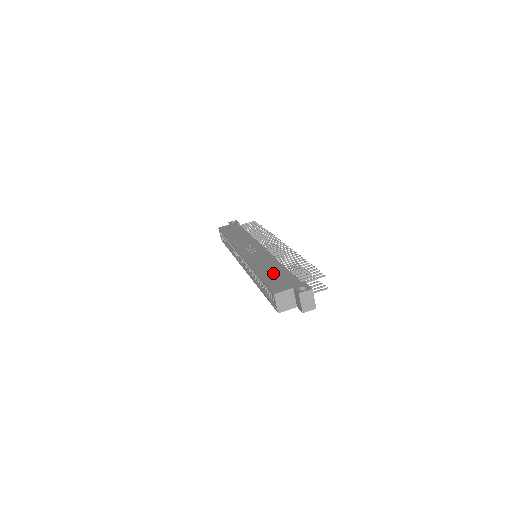
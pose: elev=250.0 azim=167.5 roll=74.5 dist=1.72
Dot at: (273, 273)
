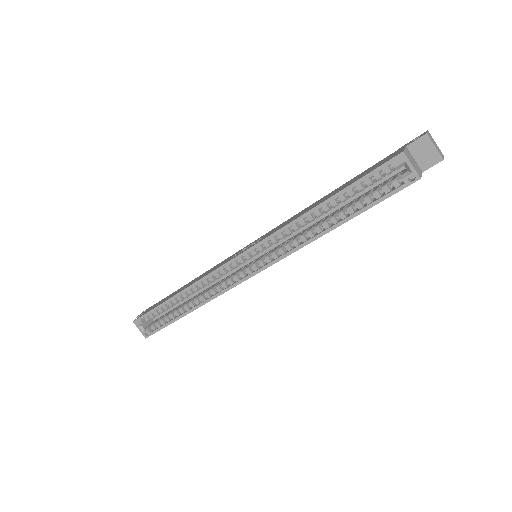
Dot at: (343, 186)
